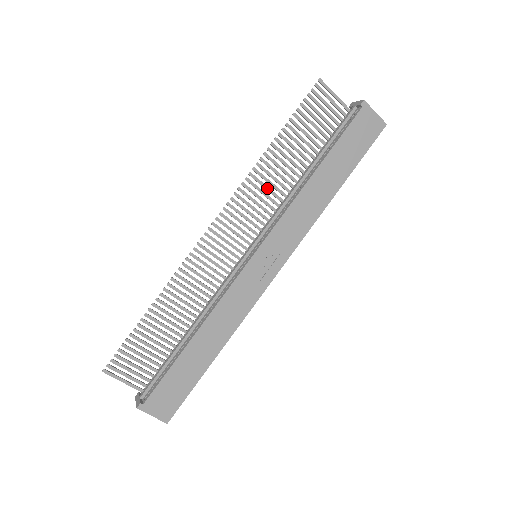
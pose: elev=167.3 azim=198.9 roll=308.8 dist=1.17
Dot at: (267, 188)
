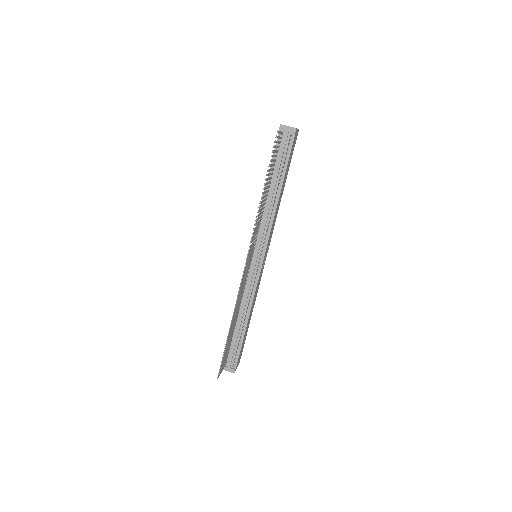
Dot at: (259, 218)
